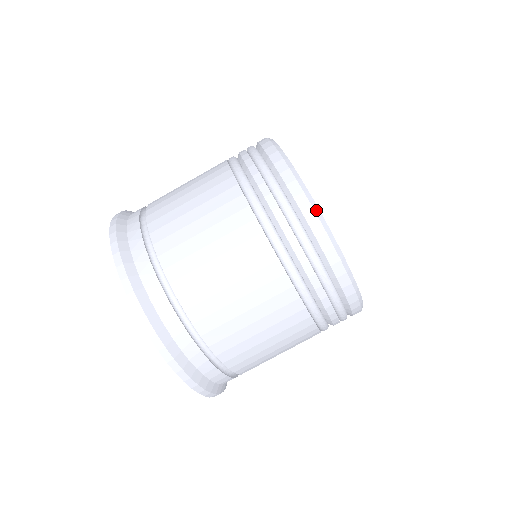
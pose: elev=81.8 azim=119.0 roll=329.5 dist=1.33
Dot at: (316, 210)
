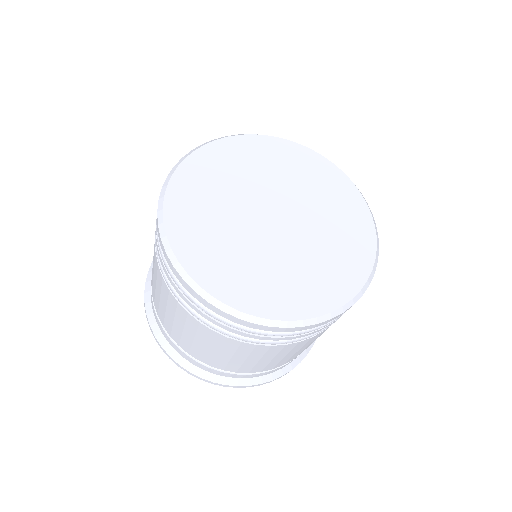
Dot at: (336, 314)
